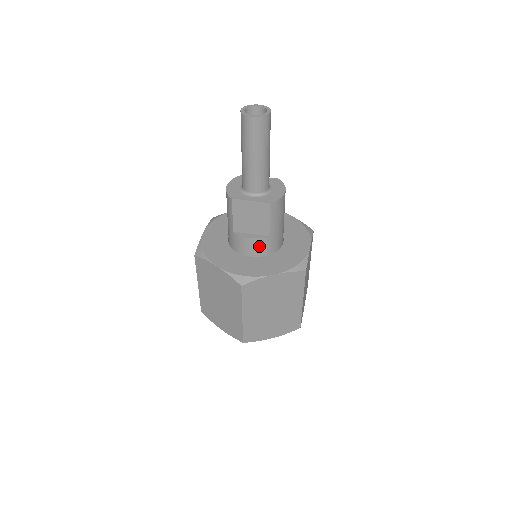
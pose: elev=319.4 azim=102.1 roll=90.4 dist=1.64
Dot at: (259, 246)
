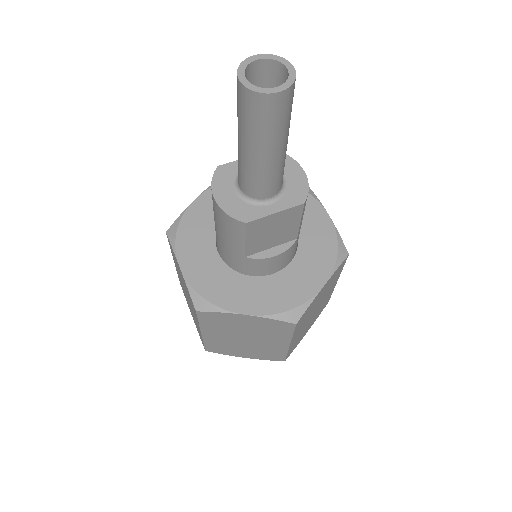
Dot at: (286, 257)
